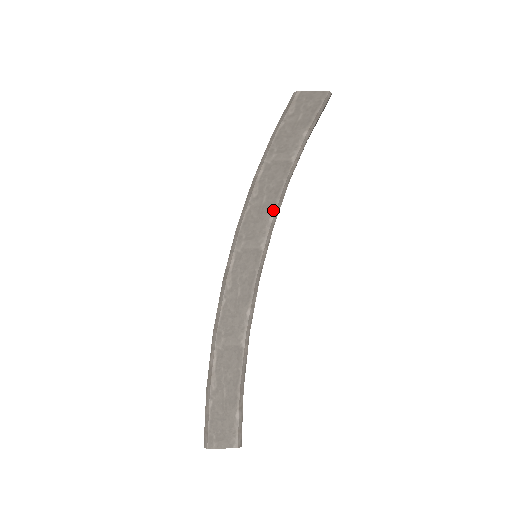
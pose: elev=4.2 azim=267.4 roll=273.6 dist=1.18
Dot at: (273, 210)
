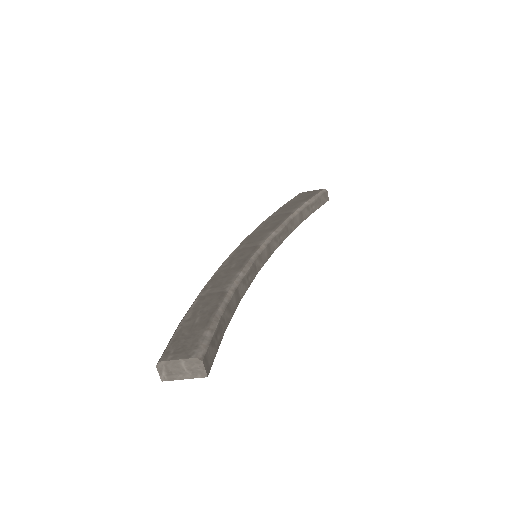
Dot at: (273, 230)
